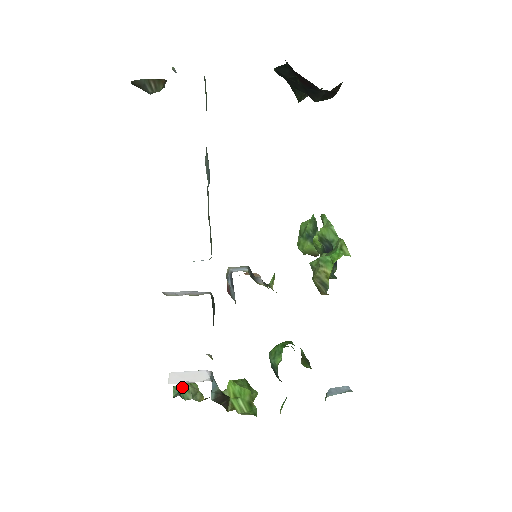
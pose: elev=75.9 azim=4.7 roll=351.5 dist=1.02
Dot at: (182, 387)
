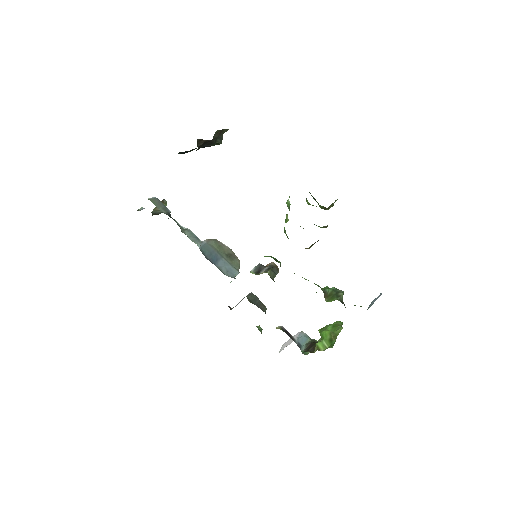
Dot at: occluded
